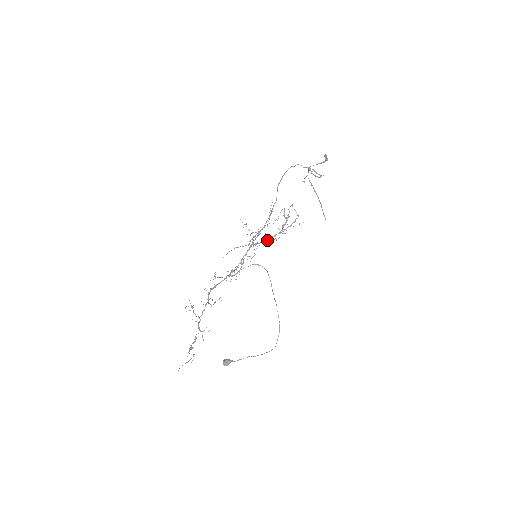
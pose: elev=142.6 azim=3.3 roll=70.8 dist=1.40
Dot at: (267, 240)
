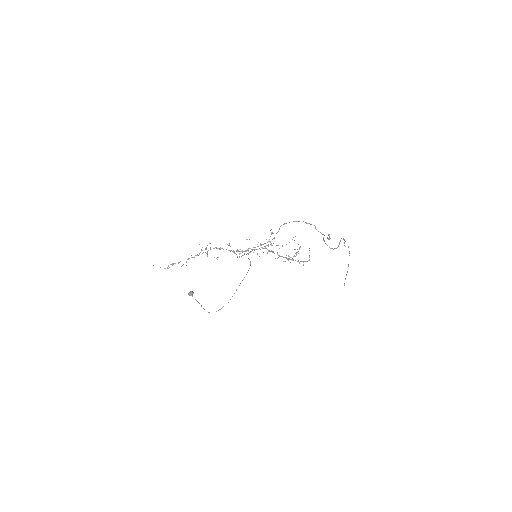
Dot at: (279, 255)
